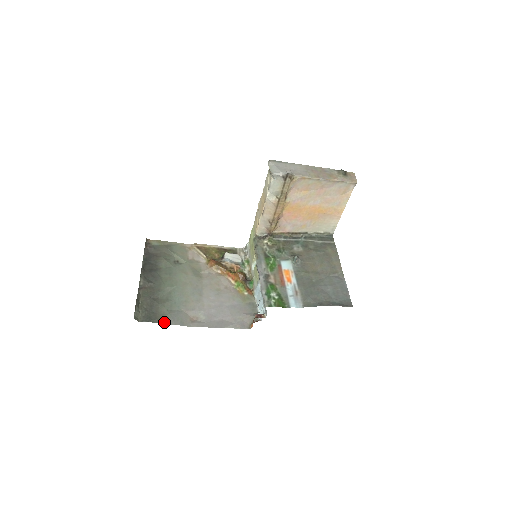
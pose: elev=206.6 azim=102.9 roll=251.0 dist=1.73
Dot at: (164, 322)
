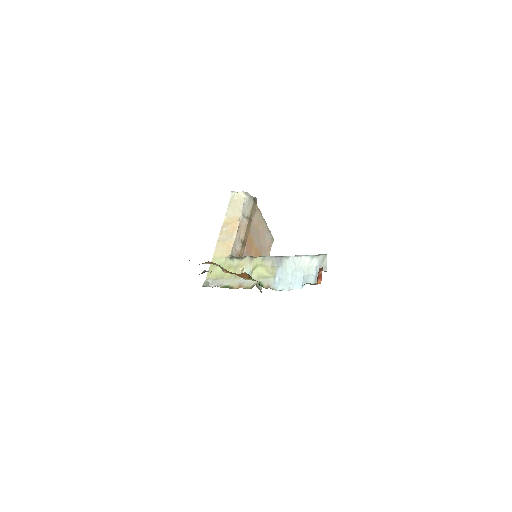
Dot at: occluded
